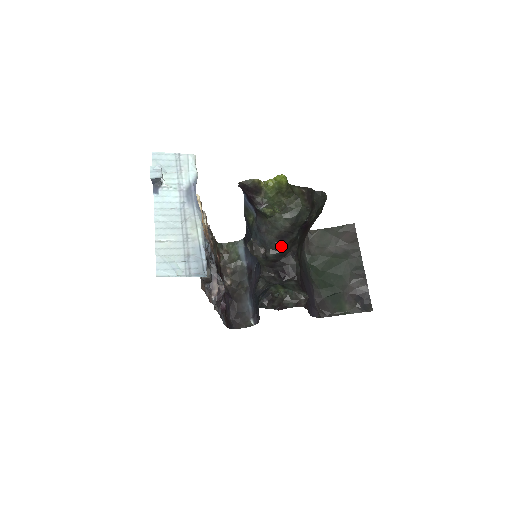
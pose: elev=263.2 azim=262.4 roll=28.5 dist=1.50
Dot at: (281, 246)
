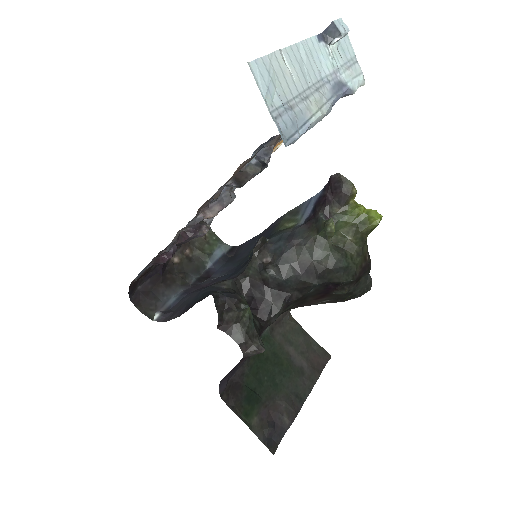
Dot at: (292, 275)
